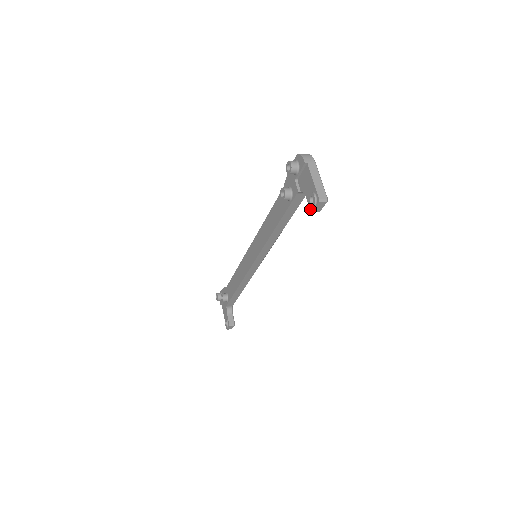
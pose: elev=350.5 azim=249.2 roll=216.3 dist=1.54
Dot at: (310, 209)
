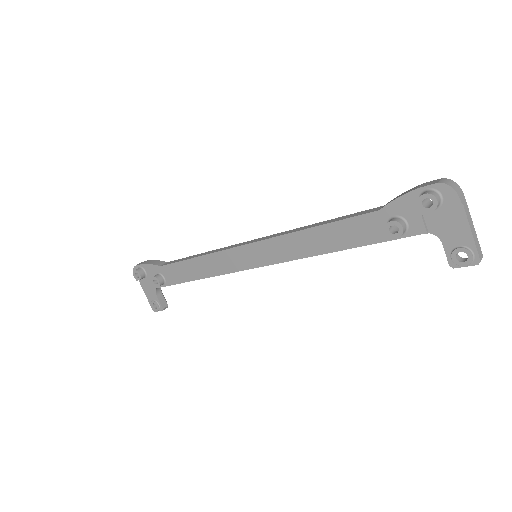
Dot at: (450, 264)
